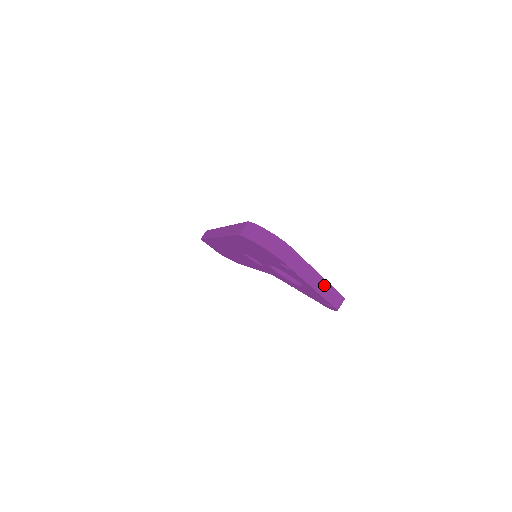
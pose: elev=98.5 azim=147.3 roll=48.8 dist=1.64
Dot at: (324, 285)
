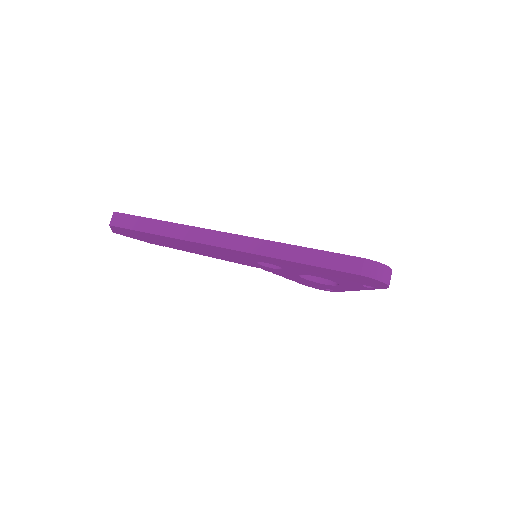
Dot at: occluded
